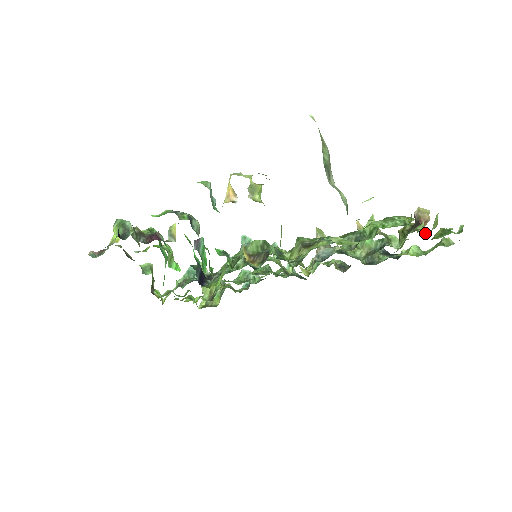
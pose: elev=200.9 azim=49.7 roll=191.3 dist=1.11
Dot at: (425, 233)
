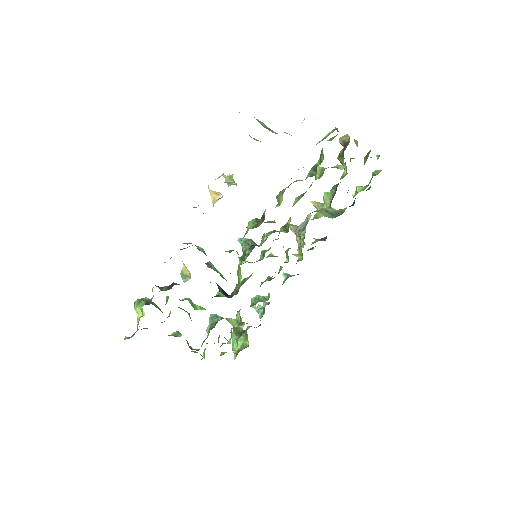
Dot at: occluded
